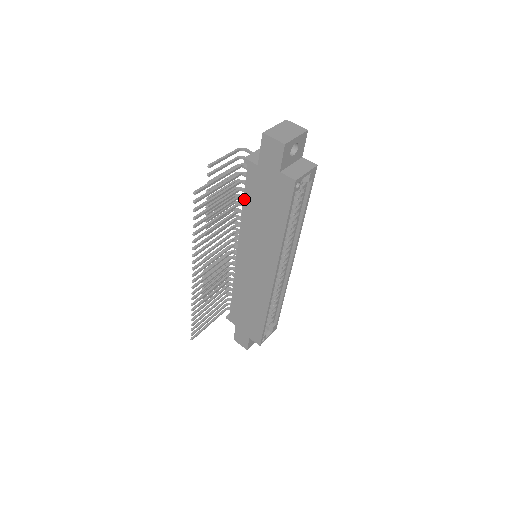
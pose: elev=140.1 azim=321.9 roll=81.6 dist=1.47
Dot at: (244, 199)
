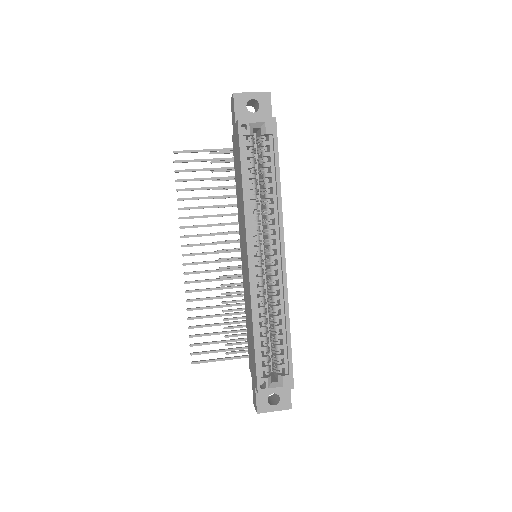
Dot at: (235, 180)
